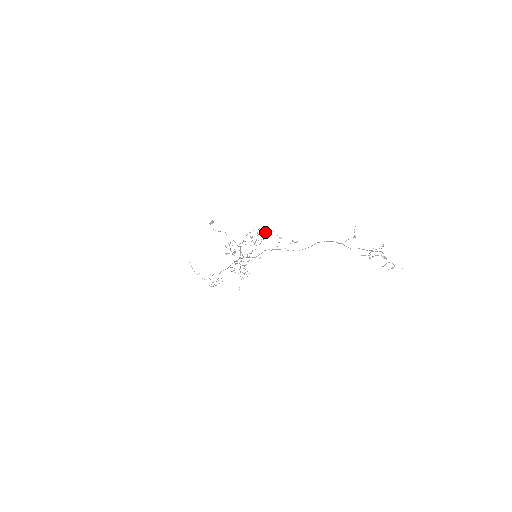
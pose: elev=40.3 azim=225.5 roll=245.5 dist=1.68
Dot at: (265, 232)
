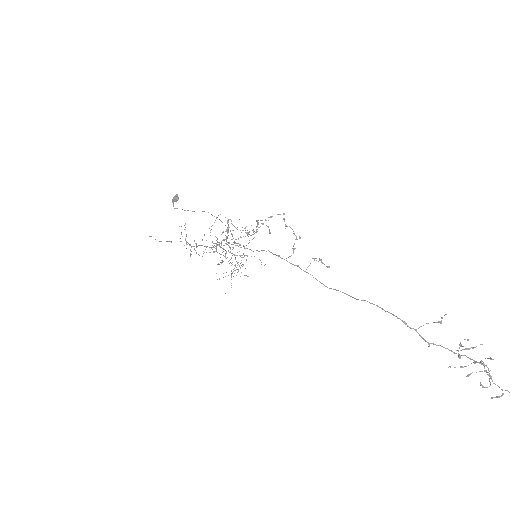
Dot at: (269, 217)
